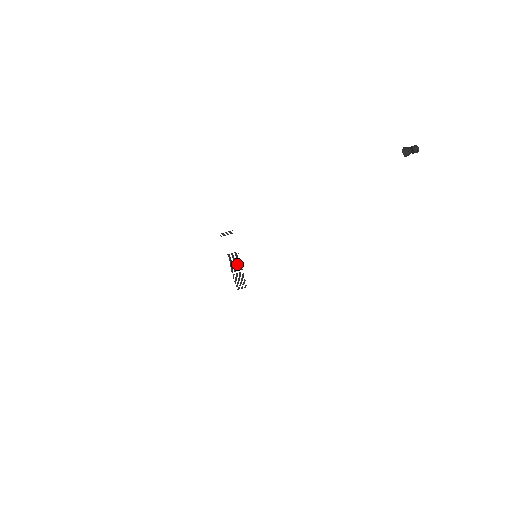
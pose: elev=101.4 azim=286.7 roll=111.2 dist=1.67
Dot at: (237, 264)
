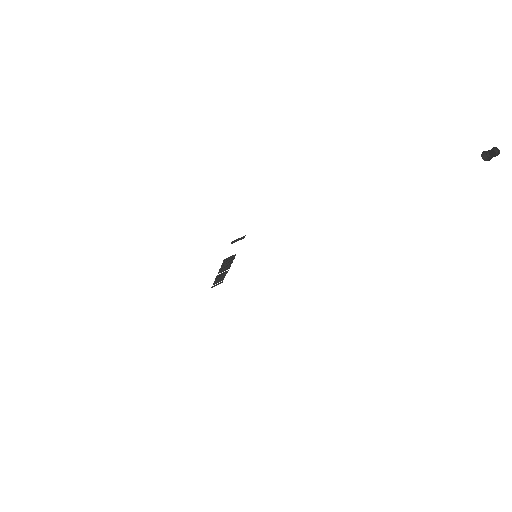
Dot at: (227, 265)
